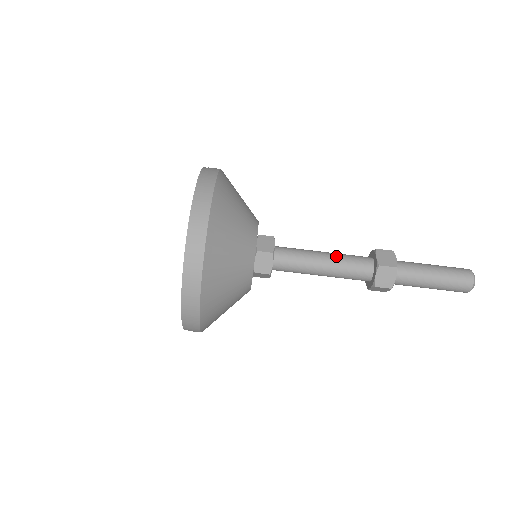
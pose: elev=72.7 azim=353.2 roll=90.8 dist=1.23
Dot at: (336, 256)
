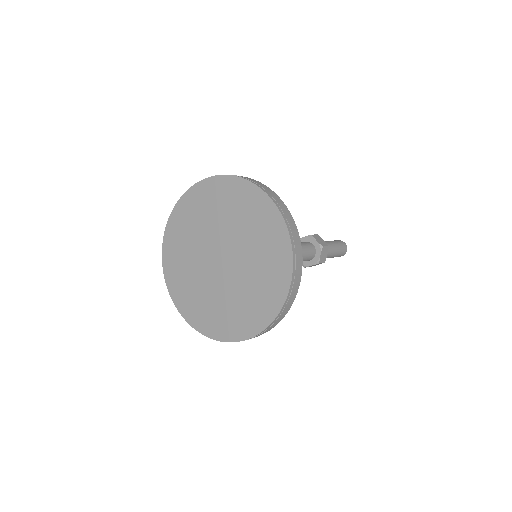
Dot at: occluded
